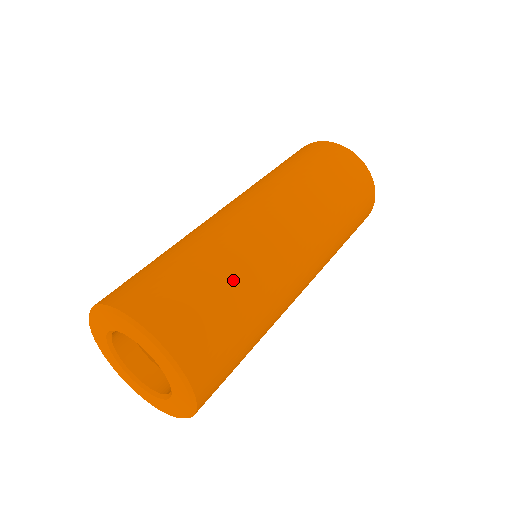
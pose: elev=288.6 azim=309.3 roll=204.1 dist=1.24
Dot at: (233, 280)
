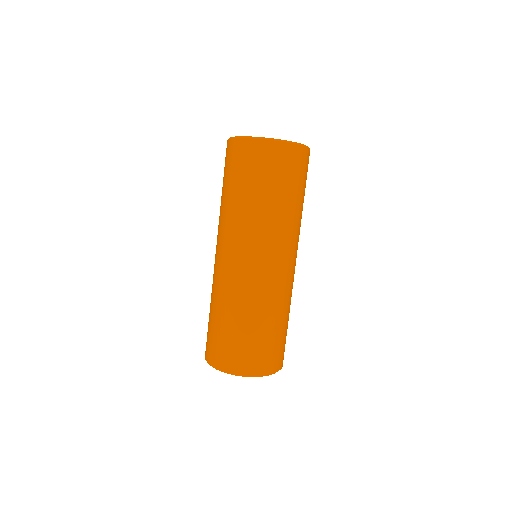
Dot at: (259, 320)
